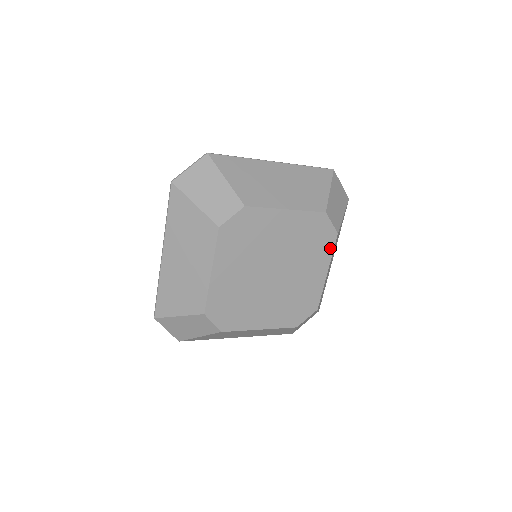
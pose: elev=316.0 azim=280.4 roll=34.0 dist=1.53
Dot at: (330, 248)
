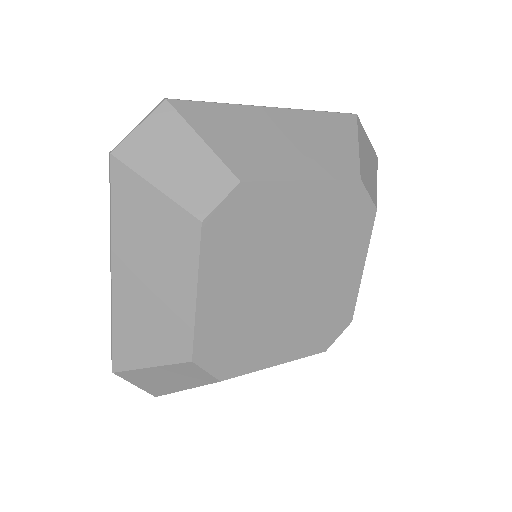
Dot at: (367, 232)
